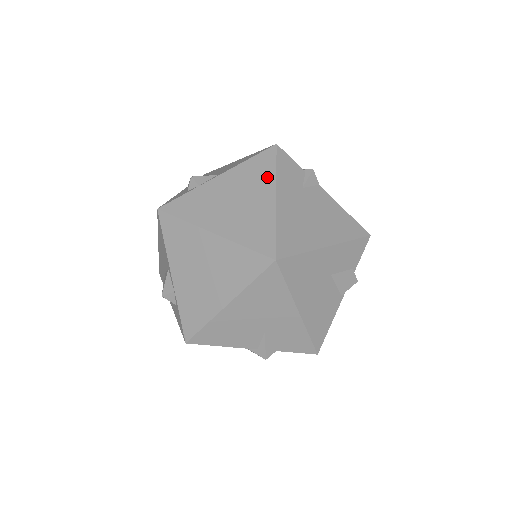
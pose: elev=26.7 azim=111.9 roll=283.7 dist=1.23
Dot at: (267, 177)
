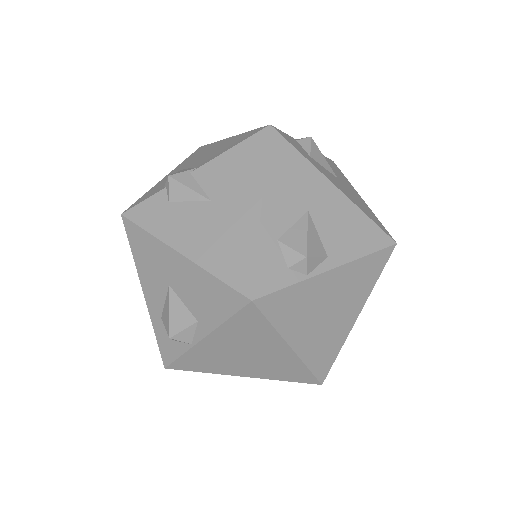
Dot at: (366, 289)
